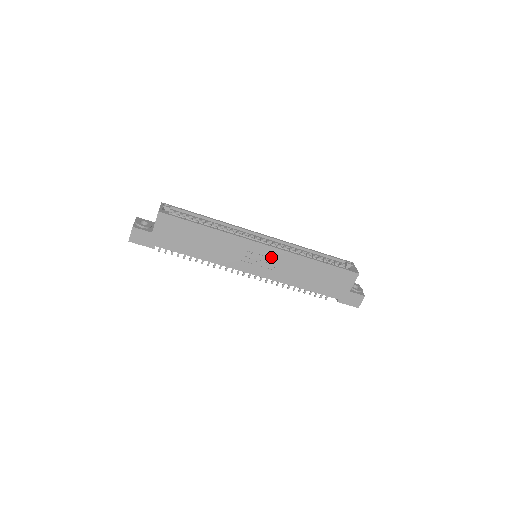
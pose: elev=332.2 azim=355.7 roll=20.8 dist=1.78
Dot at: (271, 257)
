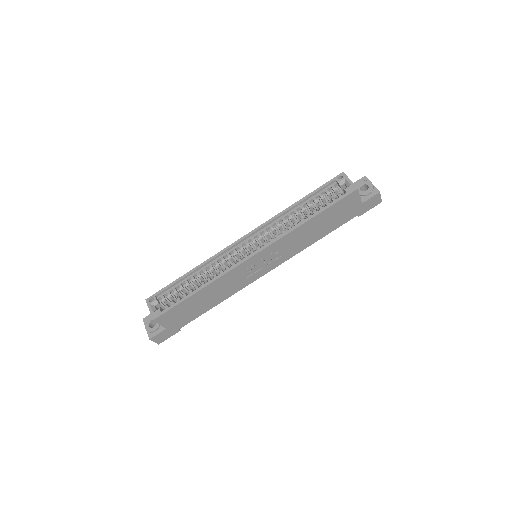
Dot at: (269, 254)
